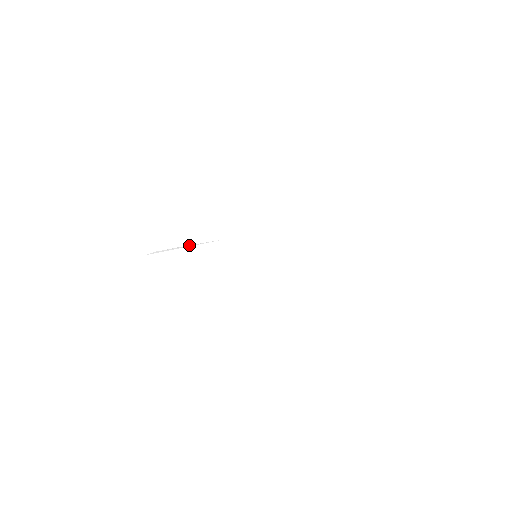
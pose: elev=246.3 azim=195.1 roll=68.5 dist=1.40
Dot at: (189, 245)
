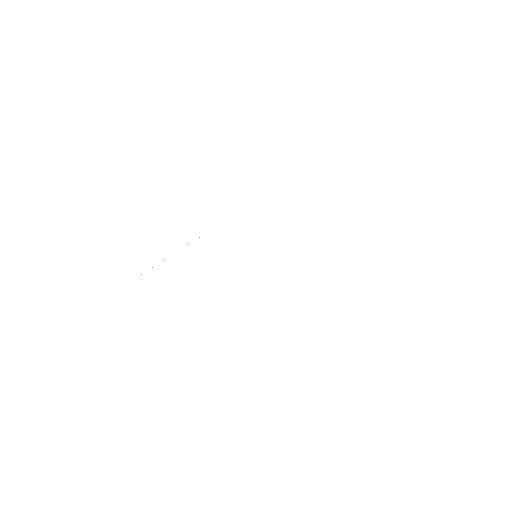
Dot at: occluded
